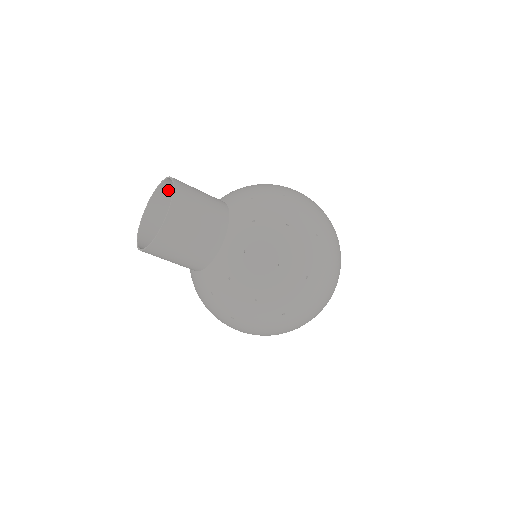
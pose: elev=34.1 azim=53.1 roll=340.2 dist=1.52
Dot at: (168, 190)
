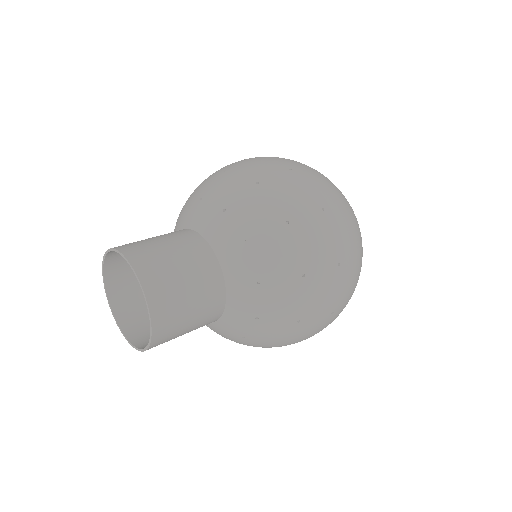
Dot at: (117, 256)
